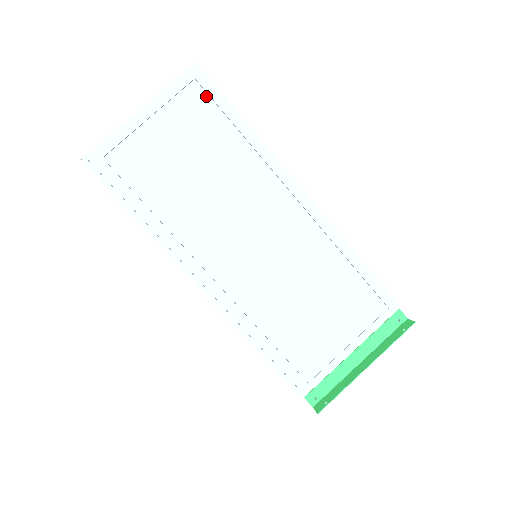
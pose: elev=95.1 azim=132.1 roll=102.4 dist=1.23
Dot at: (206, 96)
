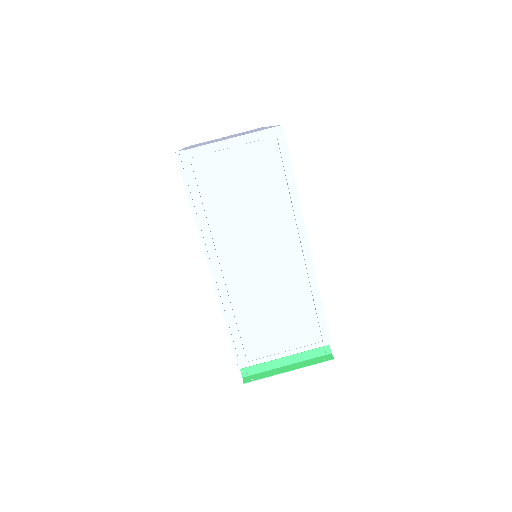
Dot at: (278, 151)
